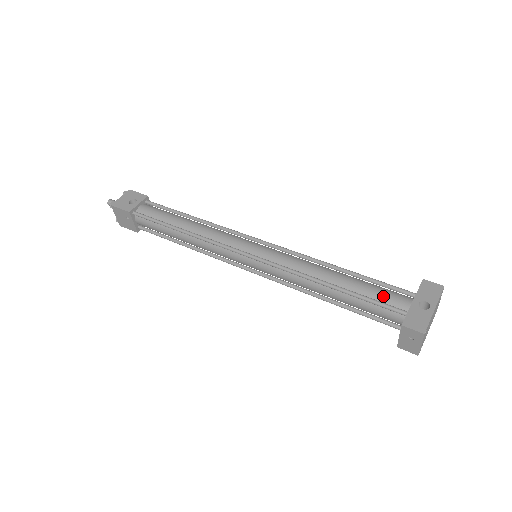
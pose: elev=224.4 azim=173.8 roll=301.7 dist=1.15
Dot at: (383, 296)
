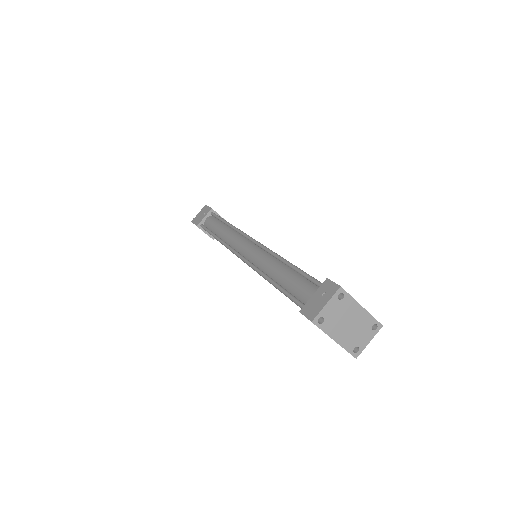
Dot at: occluded
